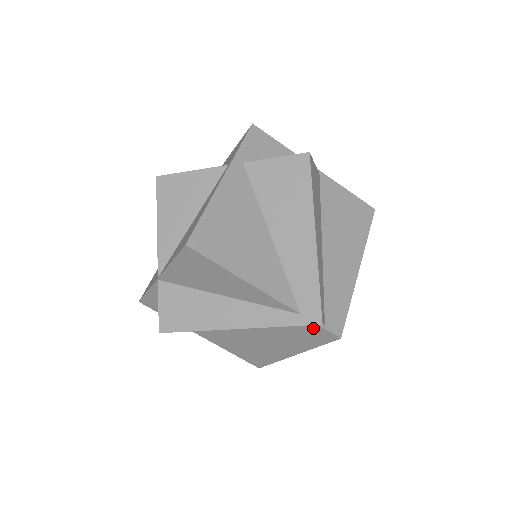
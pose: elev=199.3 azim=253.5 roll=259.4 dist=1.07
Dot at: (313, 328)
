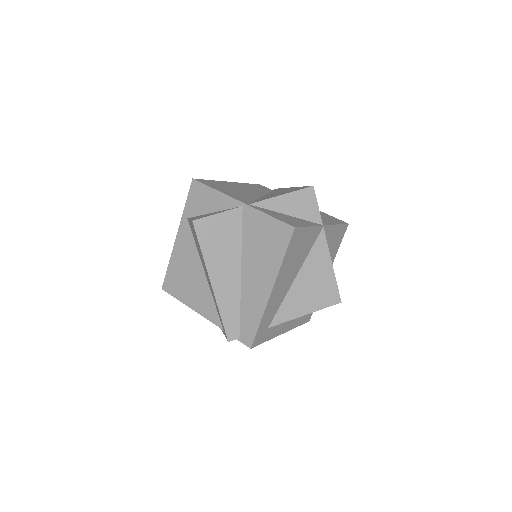
Dot at: occluded
